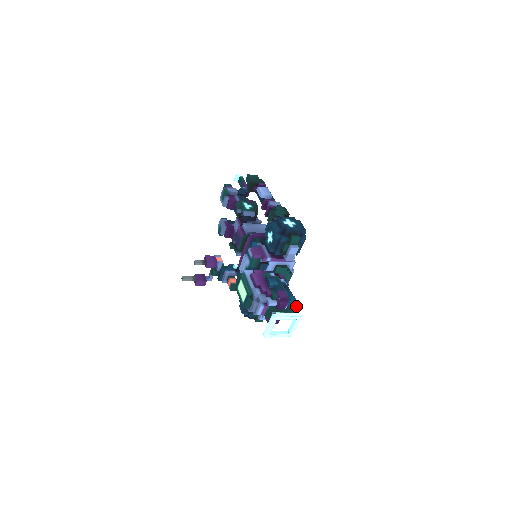
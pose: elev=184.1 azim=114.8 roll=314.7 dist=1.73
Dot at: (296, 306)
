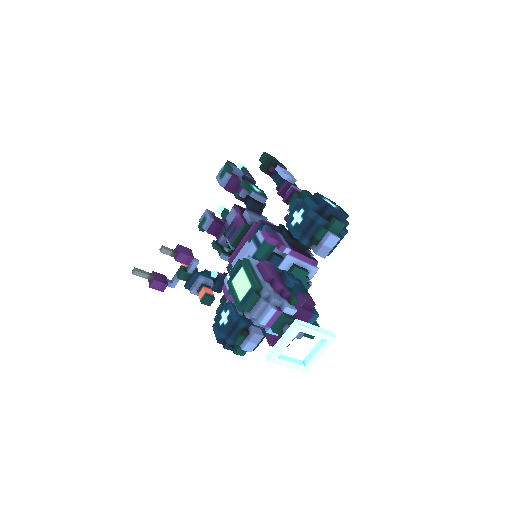
Dot at: occluded
